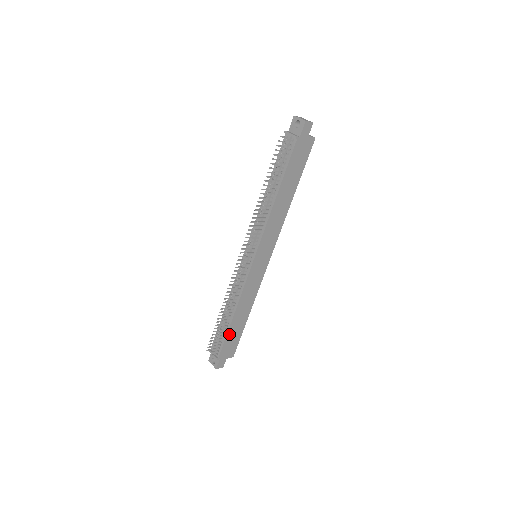
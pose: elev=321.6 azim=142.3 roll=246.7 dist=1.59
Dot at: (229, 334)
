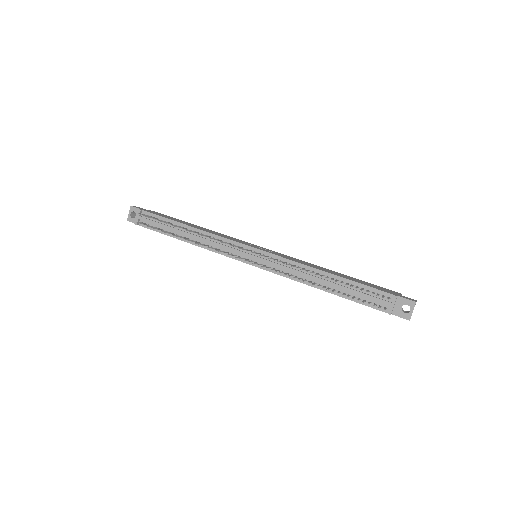
Dot at: (167, 234)
